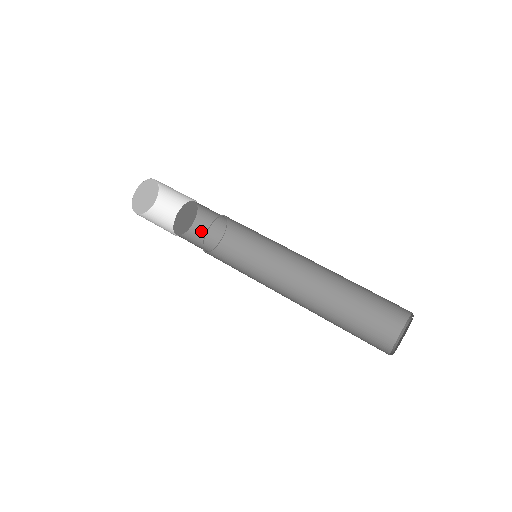
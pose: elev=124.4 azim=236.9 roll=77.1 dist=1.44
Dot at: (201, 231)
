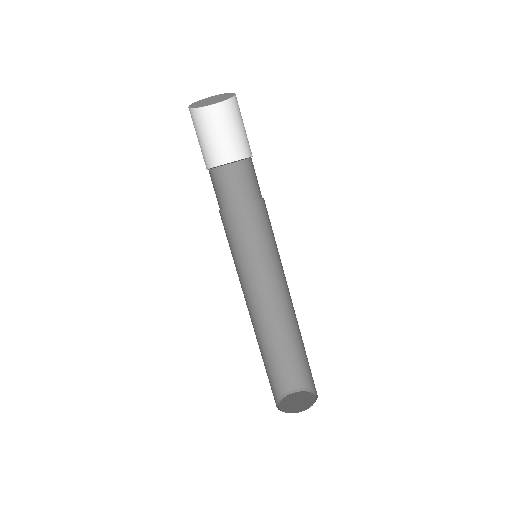
Dot at: (239, 176)
